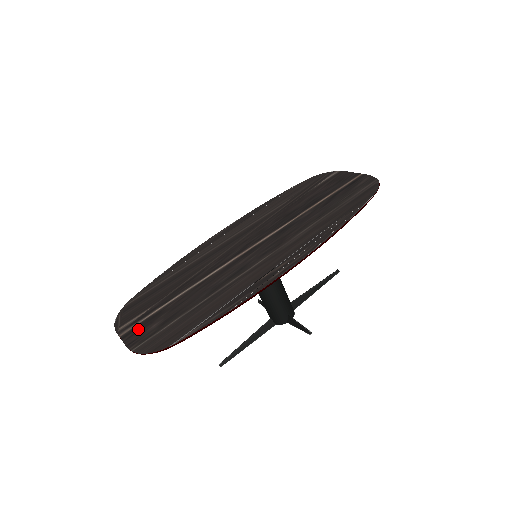
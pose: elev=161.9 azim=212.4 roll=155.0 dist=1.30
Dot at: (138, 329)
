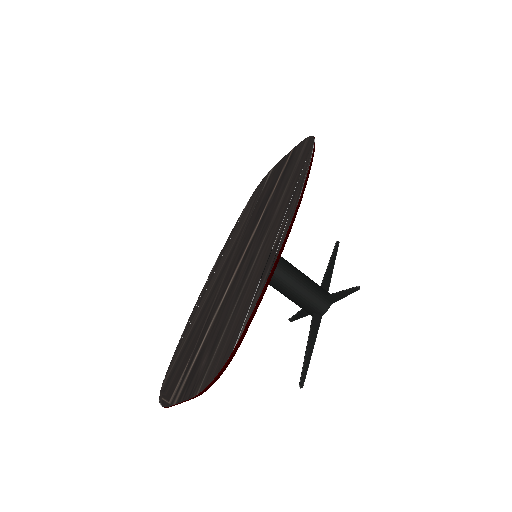
Dot at: (189, 380)
